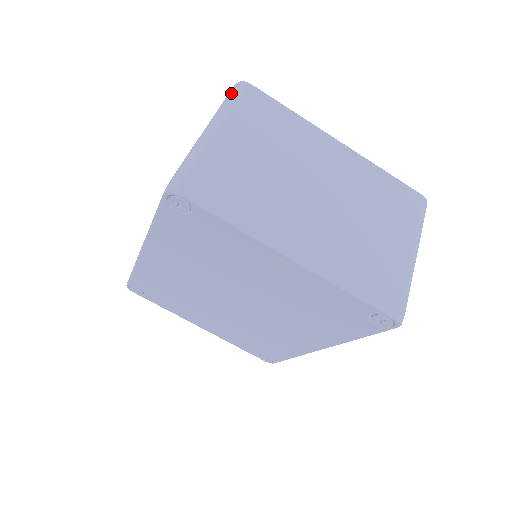
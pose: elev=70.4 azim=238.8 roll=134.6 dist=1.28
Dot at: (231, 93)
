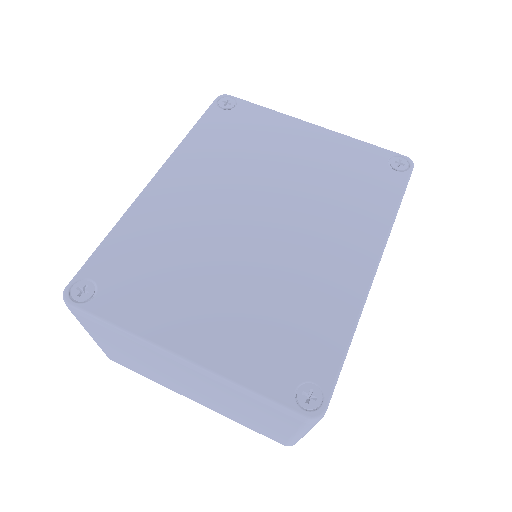
Dot at: occluded
